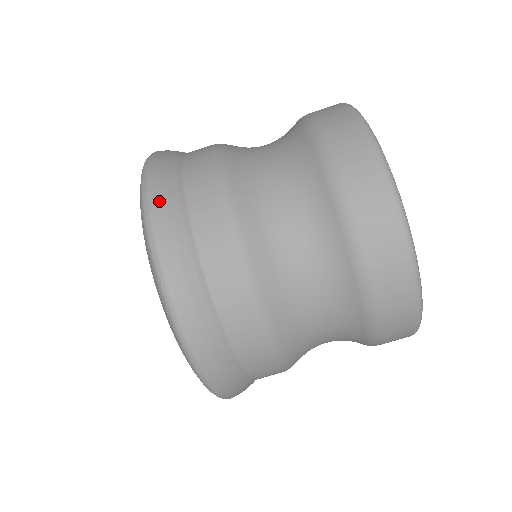
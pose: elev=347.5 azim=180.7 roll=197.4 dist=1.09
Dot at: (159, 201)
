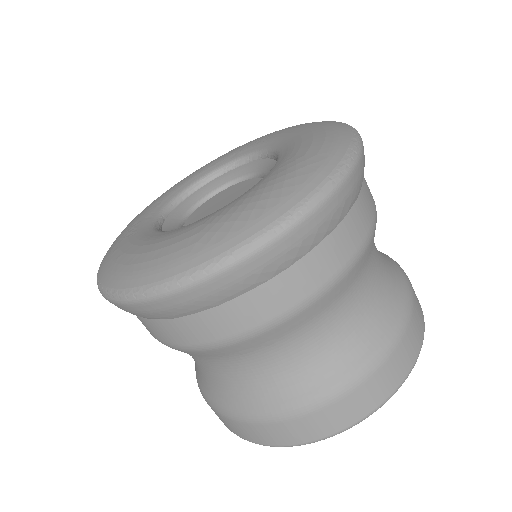
Dot at: occluded
